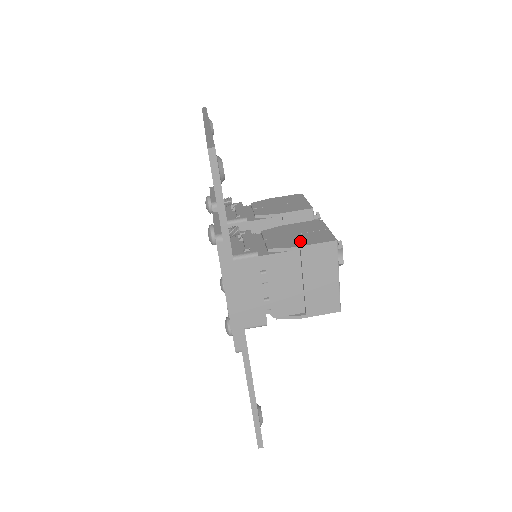
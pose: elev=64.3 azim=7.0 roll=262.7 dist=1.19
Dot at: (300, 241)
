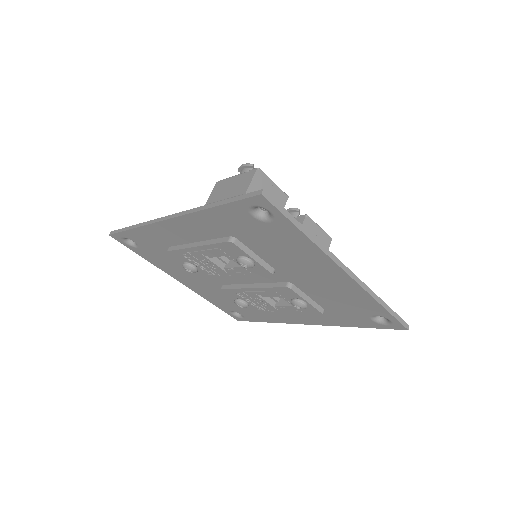
Dot at: occluded
